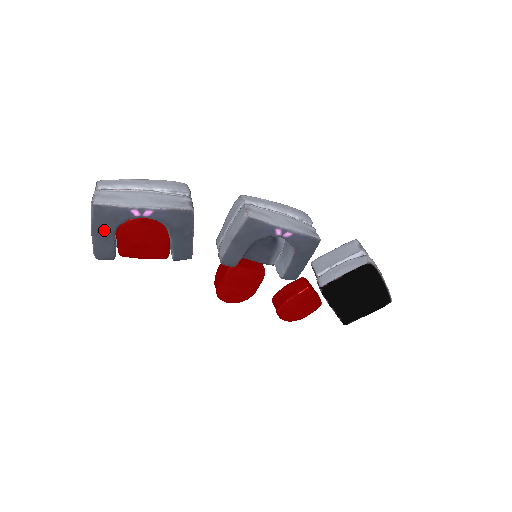
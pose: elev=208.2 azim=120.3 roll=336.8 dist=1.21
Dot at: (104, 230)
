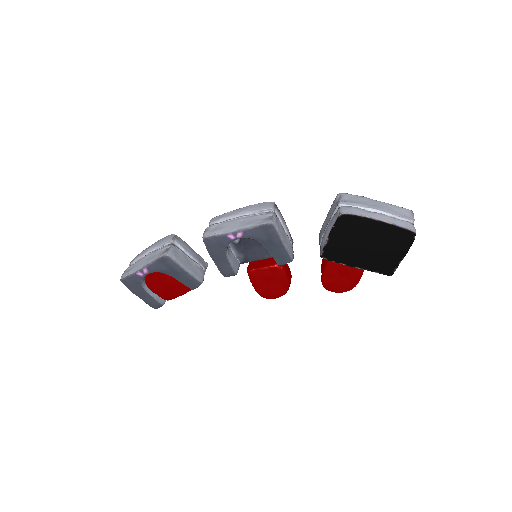
Dot at: (139, 291)
